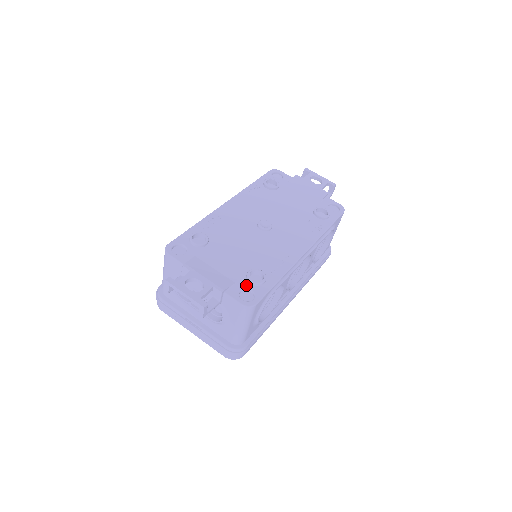
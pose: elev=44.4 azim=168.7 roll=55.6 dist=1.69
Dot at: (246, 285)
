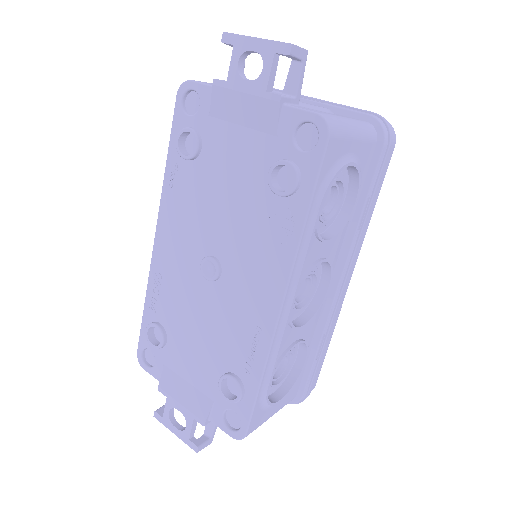
Dot at: (225, 403)
